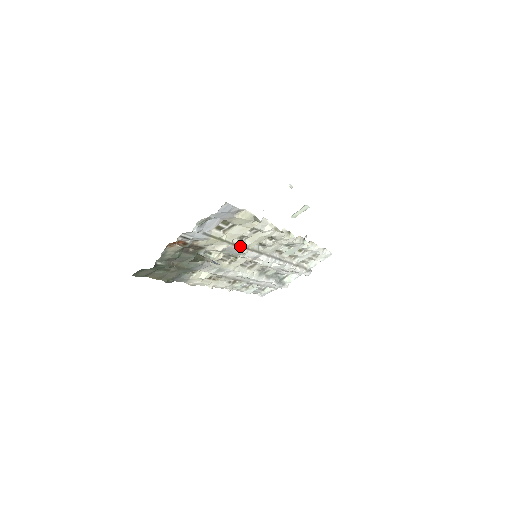
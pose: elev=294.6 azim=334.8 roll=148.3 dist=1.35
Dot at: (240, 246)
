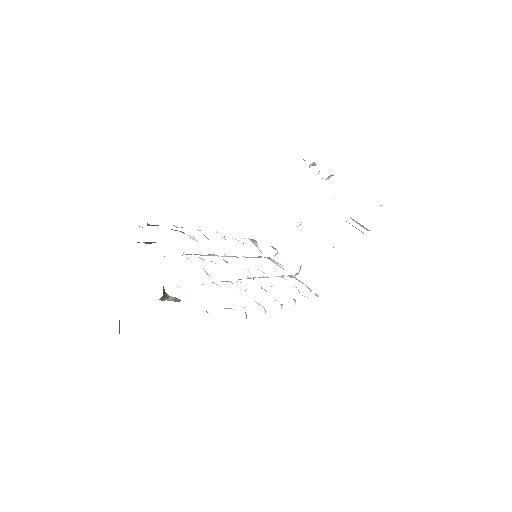
Dot at: occluded
